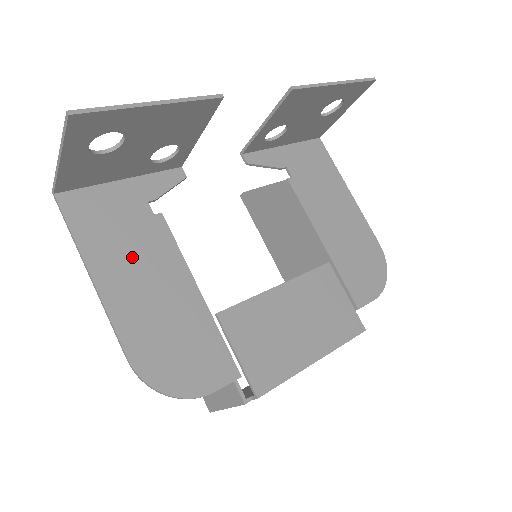
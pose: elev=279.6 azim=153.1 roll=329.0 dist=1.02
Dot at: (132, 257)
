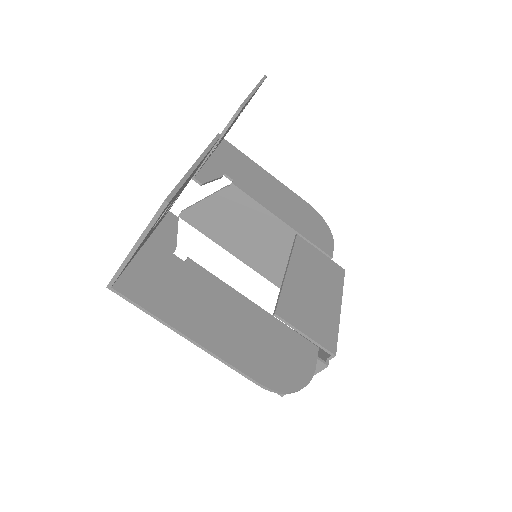
Dot at: (200, 305)
